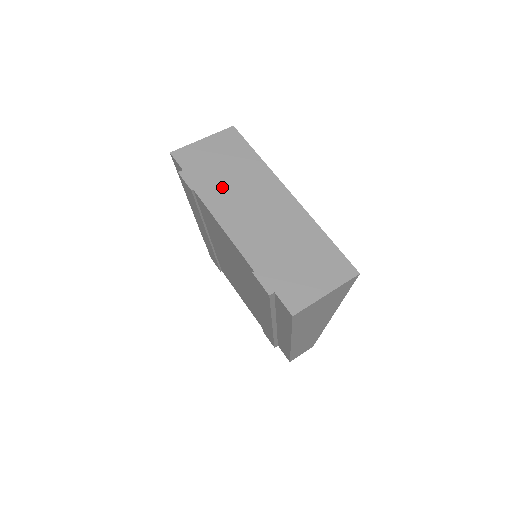
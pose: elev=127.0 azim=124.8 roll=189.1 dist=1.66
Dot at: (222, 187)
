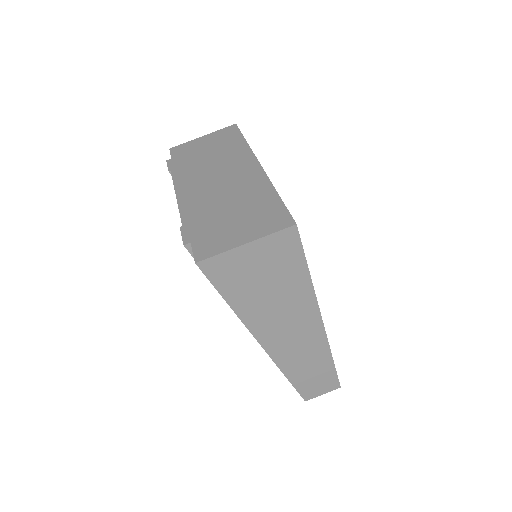
Dot at: (196, 166)
